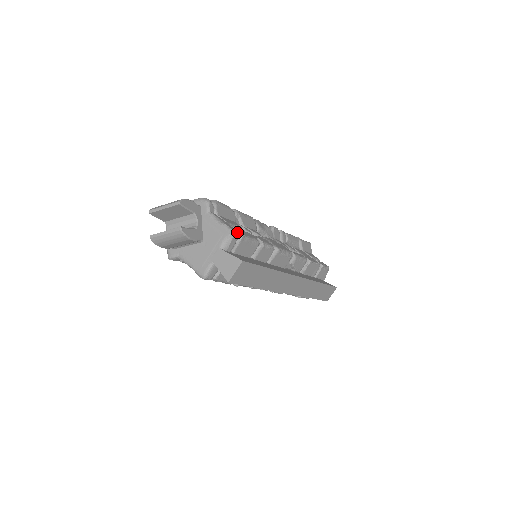
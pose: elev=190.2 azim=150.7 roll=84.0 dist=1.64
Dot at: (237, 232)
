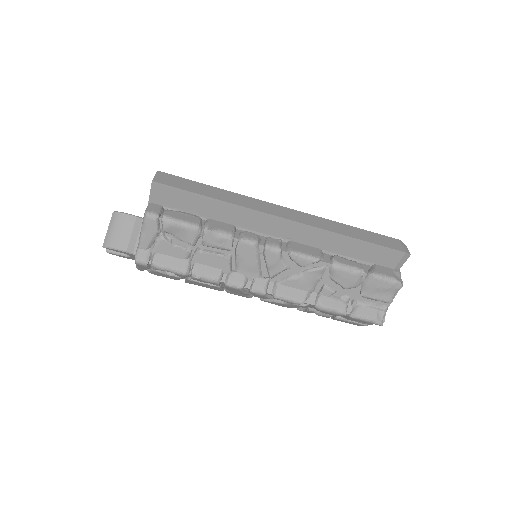
Dot at: occluded
